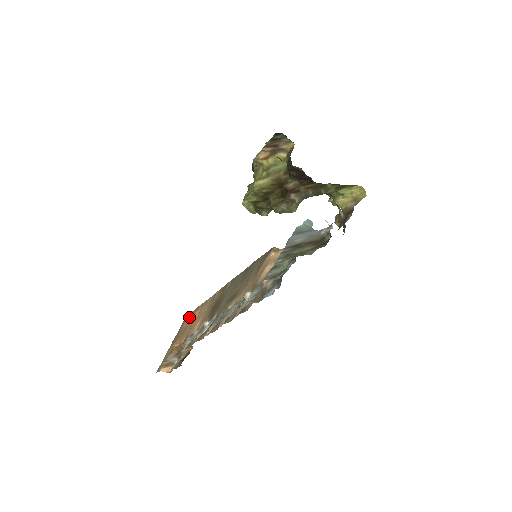
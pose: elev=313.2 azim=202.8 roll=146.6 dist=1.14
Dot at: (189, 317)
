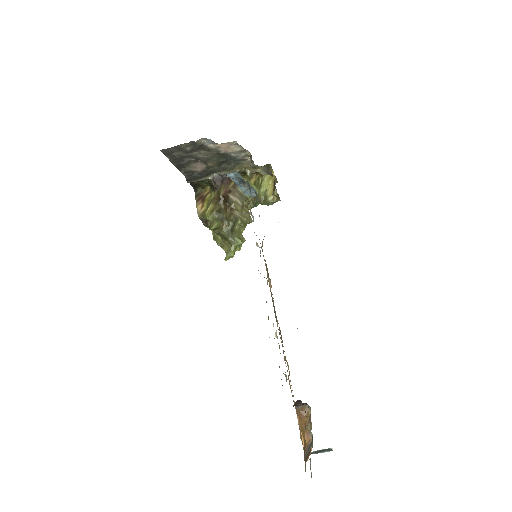
Dot at: occluded
